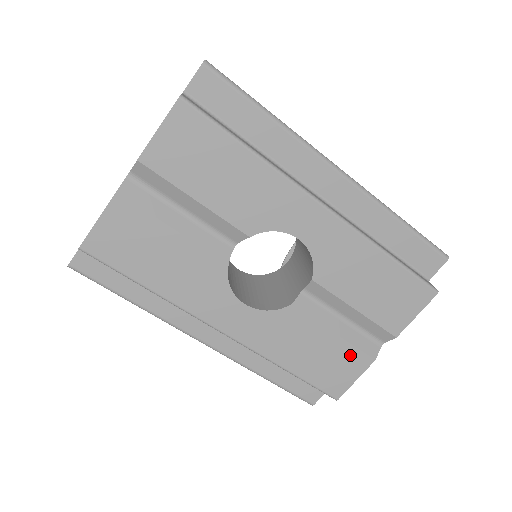
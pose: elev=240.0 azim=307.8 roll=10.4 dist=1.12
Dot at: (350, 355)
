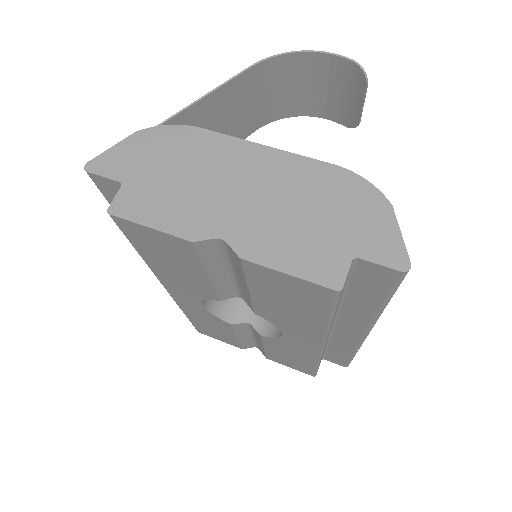
Dot at: (232, 341)
